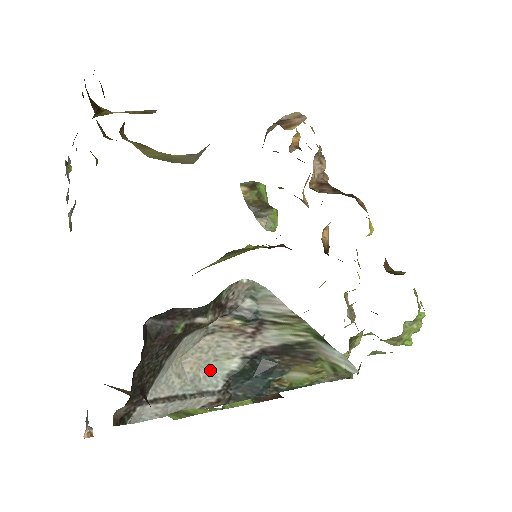
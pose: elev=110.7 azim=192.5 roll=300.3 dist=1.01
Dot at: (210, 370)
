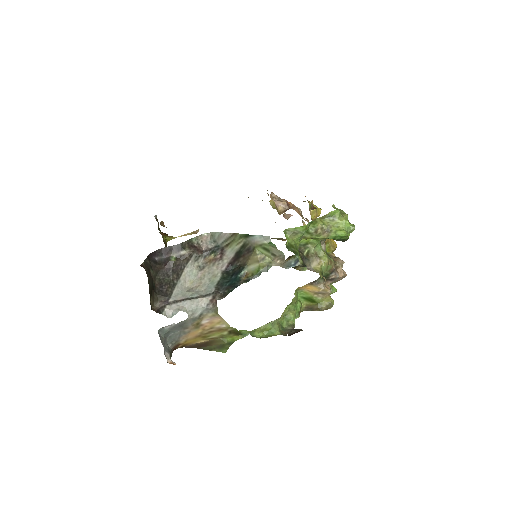
Dot at: (208, 286)
